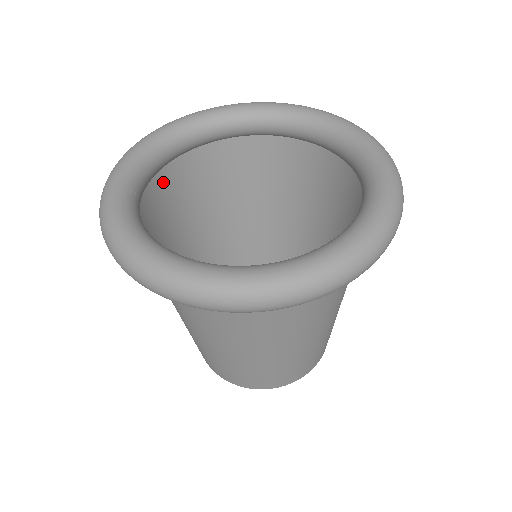
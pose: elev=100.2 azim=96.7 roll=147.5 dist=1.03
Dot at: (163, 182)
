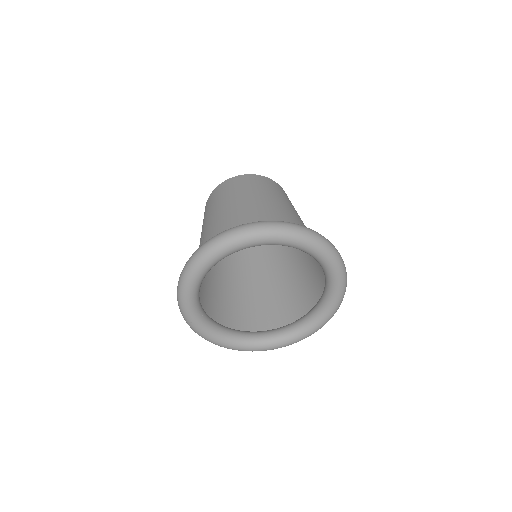
Dot at: occluded
